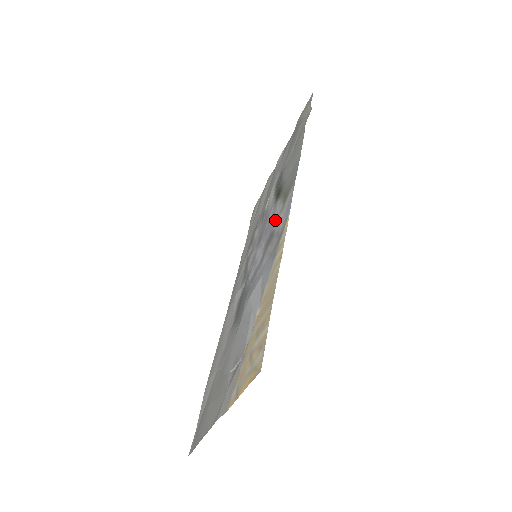
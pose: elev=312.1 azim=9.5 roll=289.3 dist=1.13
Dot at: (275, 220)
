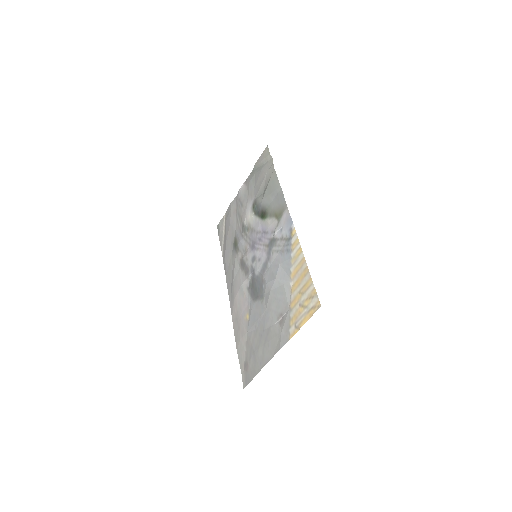
Dot at: (271, 231)
